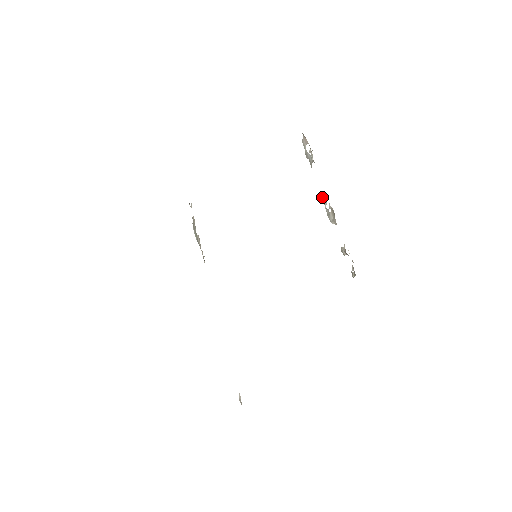
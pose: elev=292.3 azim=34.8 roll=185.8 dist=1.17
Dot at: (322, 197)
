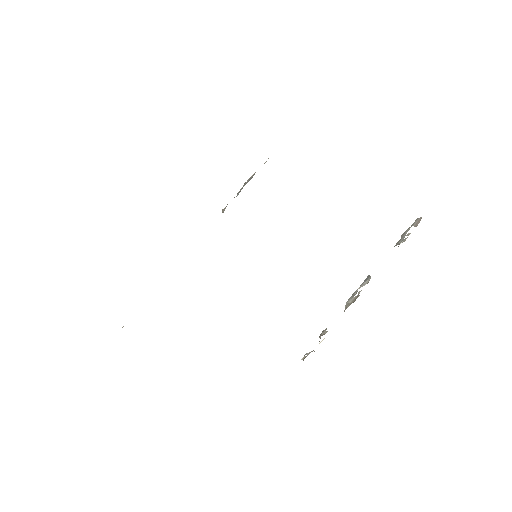
Dot at: (367, 278)
